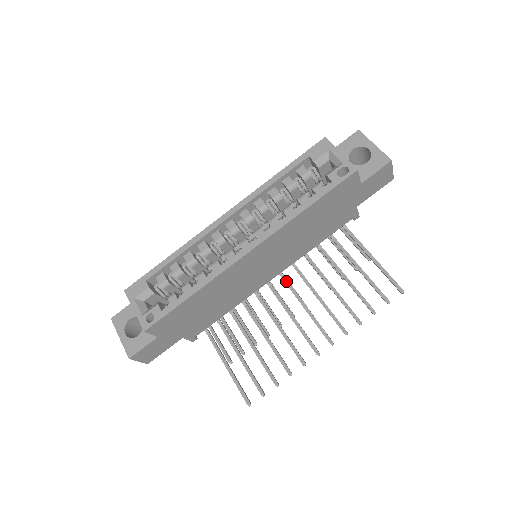
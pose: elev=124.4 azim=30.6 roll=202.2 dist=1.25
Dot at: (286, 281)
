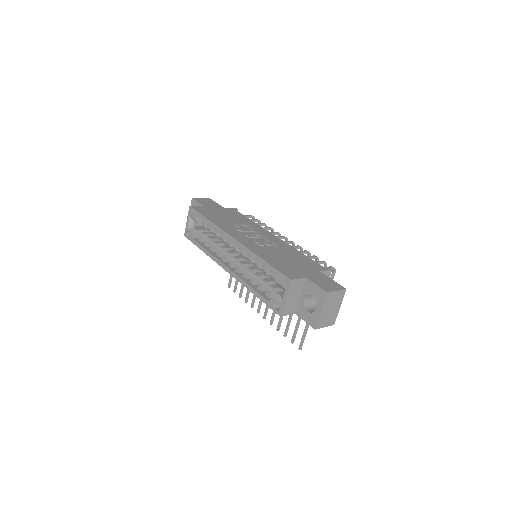
Dot at: occluded
